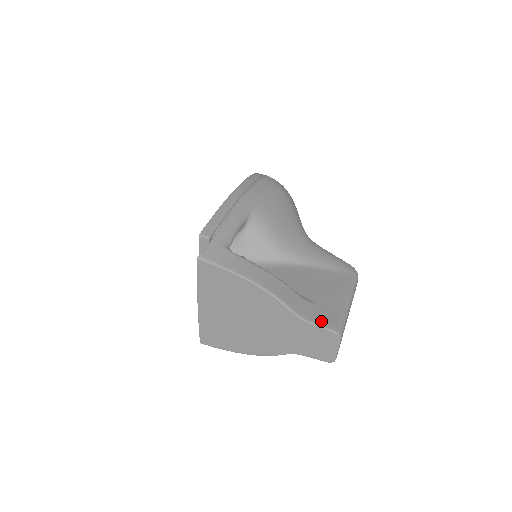
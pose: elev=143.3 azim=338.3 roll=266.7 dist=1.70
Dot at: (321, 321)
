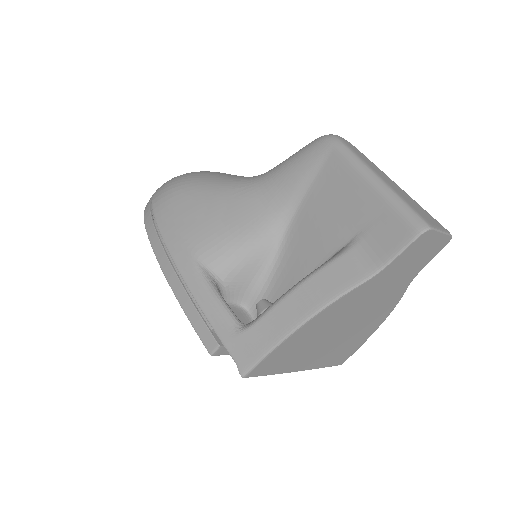
Dot at: (394, 245)
